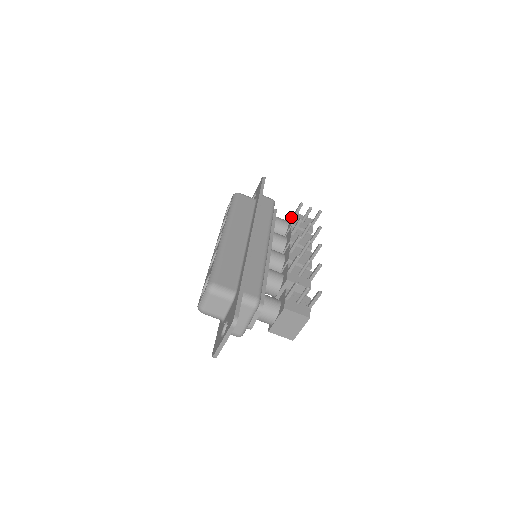
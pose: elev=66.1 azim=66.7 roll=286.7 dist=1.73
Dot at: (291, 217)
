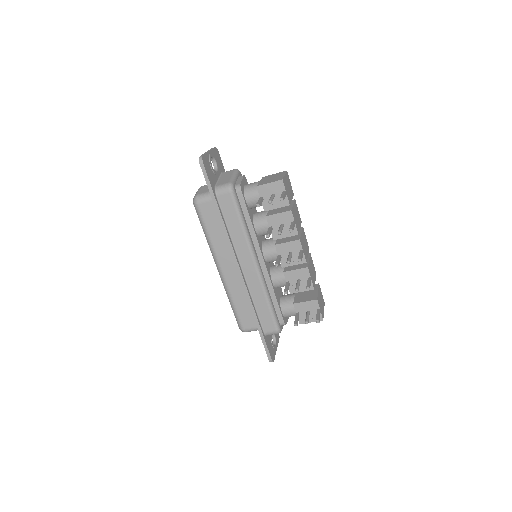
Dot at: (259, 195)
